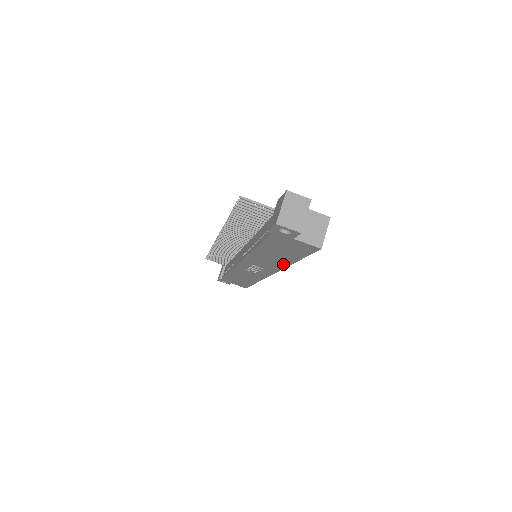
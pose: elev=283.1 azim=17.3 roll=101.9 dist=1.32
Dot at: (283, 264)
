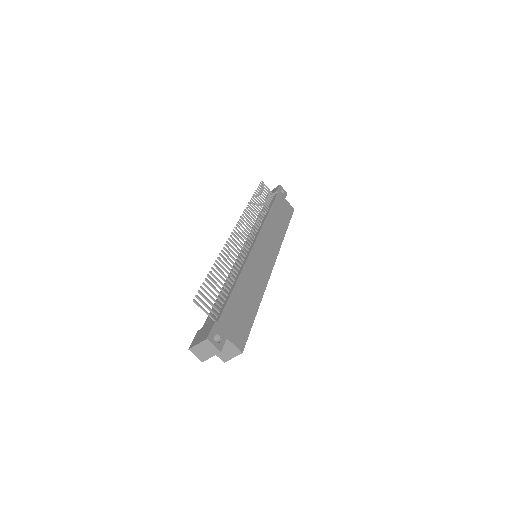
Dot at: occluded
